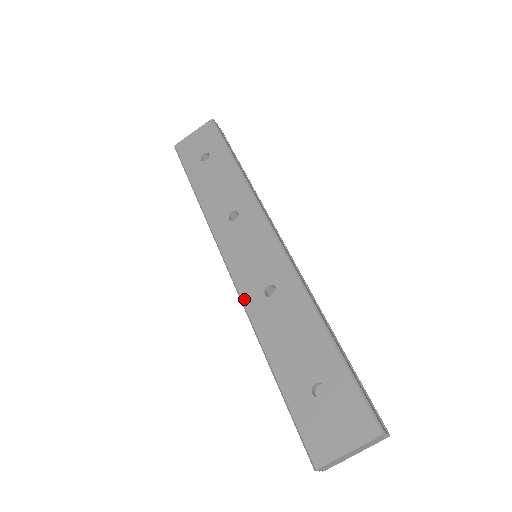
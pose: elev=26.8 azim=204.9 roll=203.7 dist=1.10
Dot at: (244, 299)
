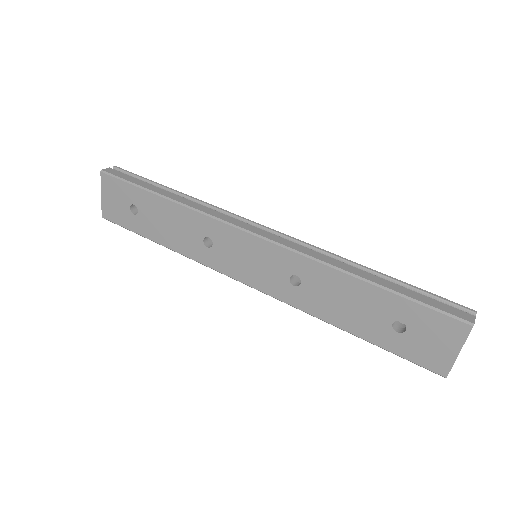
Dot at: (283, 300)
